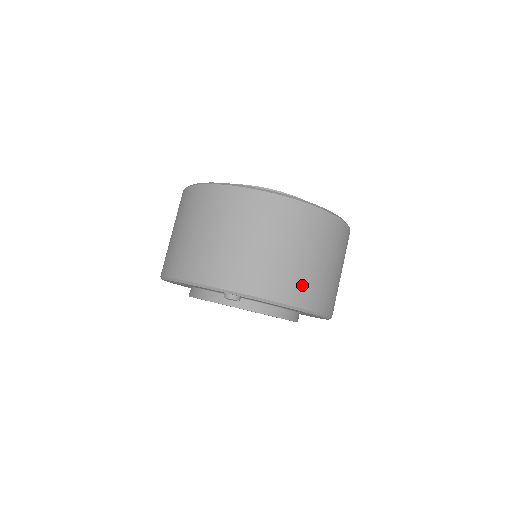
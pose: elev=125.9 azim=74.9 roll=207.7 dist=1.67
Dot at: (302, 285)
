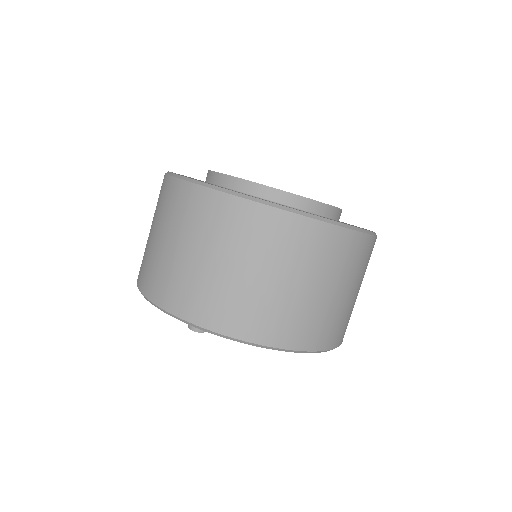
Dot at: (286, 321)
